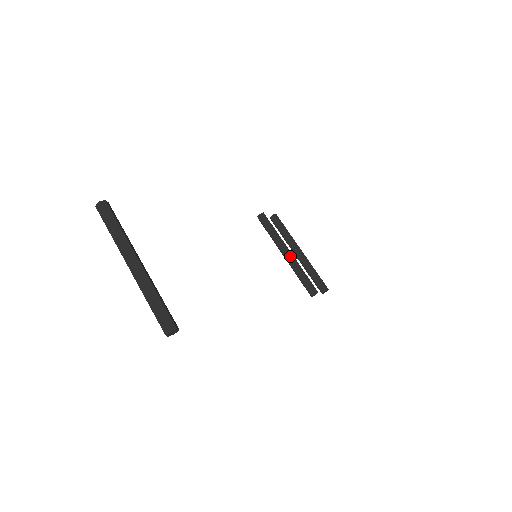
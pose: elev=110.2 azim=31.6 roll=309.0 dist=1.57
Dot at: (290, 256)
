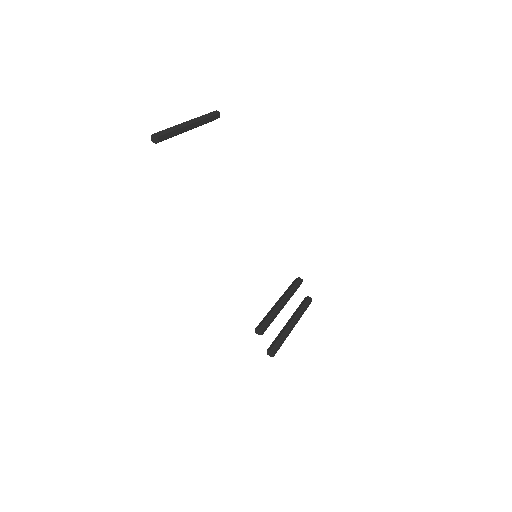
Dot at: (280, 304)
